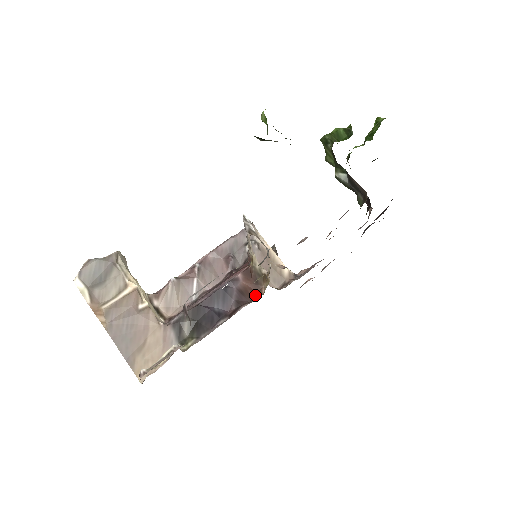
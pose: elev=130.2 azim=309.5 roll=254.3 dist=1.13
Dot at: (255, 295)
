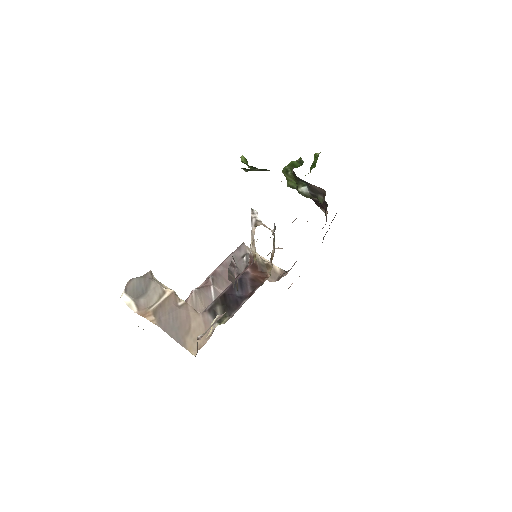
Dot at: (264, 280)
